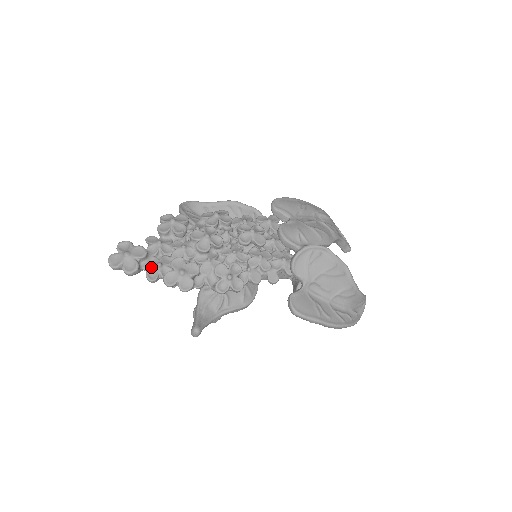
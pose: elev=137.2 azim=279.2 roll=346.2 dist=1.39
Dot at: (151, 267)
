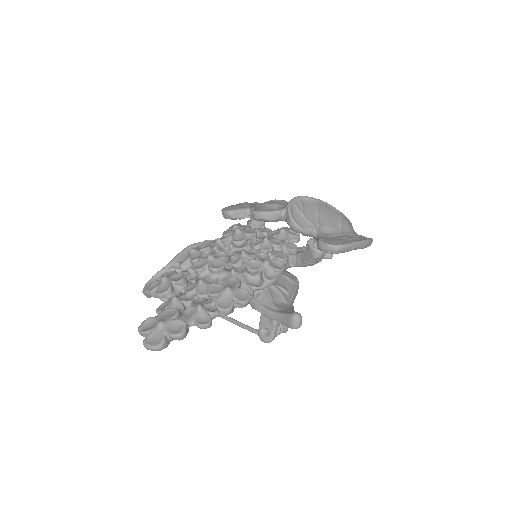
Dot at: (194, 316)
